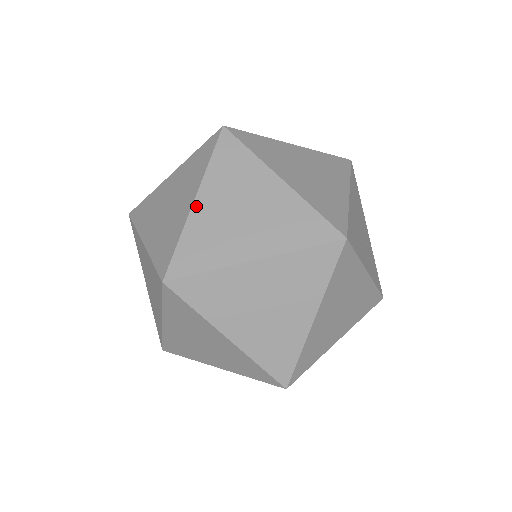
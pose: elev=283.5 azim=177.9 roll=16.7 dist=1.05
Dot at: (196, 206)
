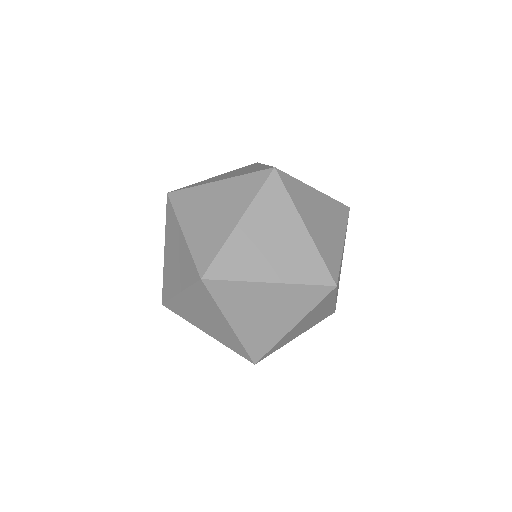
Dot at: (239, 227)
